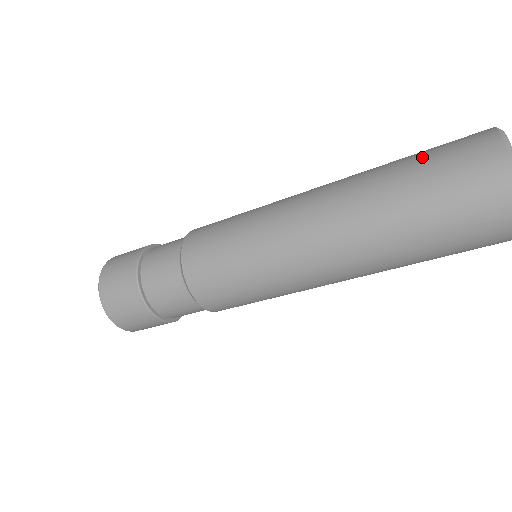
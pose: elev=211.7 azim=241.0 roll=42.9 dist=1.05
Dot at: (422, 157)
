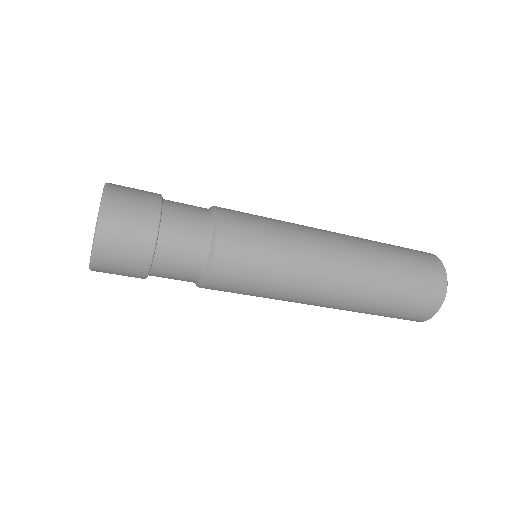
Dot at: occluded
